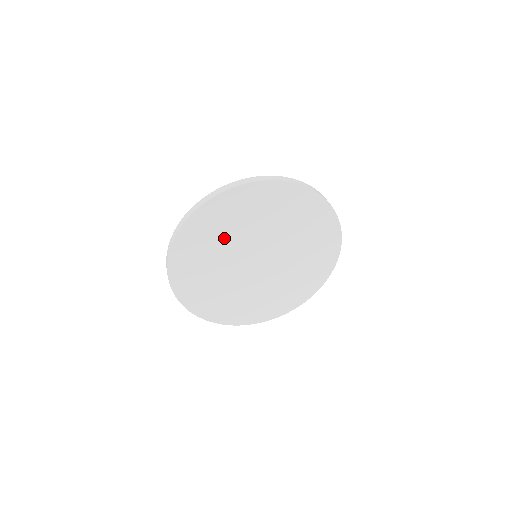
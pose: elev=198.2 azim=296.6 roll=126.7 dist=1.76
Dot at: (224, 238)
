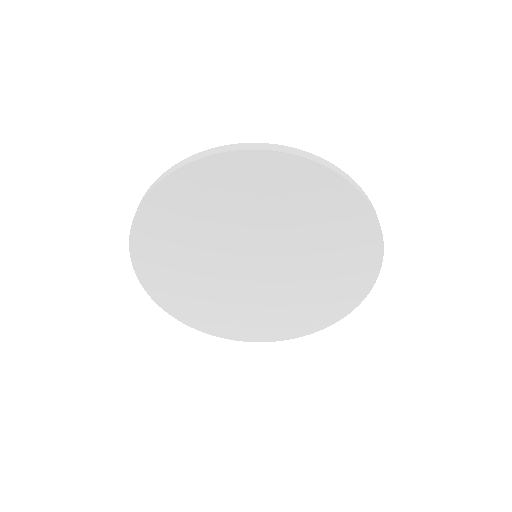
Dot at: (190, 248)
